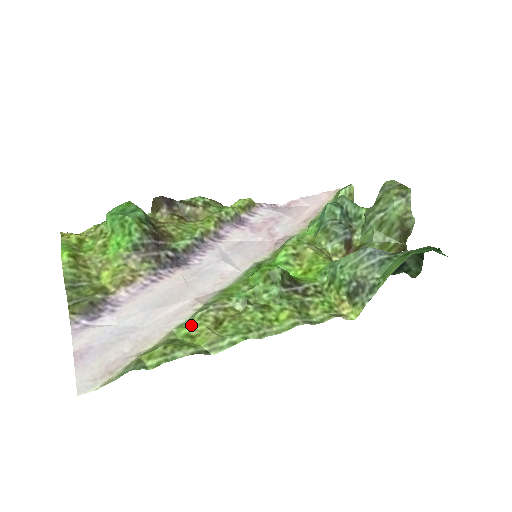
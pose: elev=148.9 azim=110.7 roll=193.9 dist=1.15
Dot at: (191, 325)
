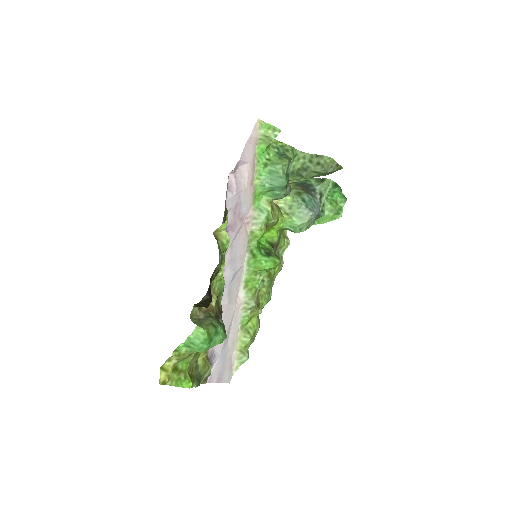
Dot at: (249, 319)
